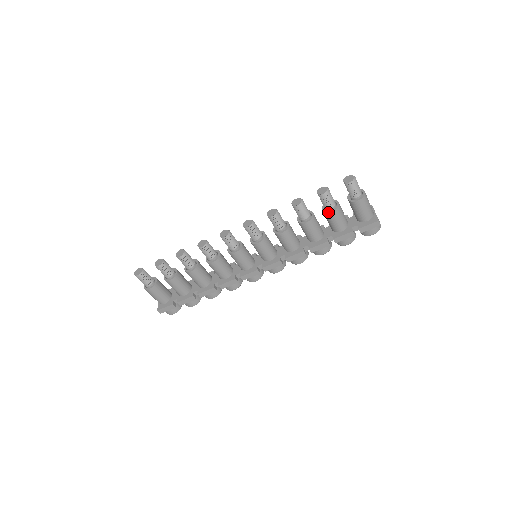
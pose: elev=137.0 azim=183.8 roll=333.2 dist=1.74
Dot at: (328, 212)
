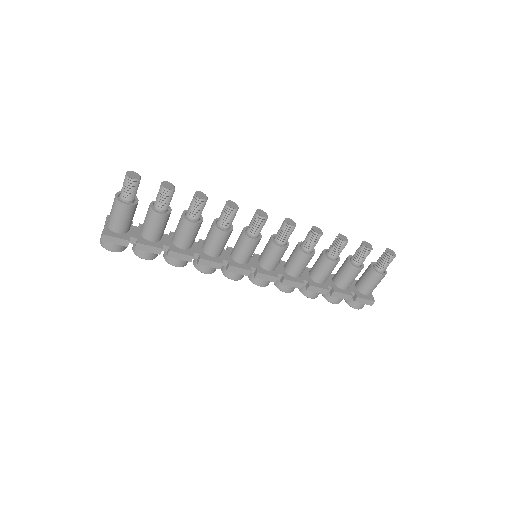
Dot at: (355, 266)
